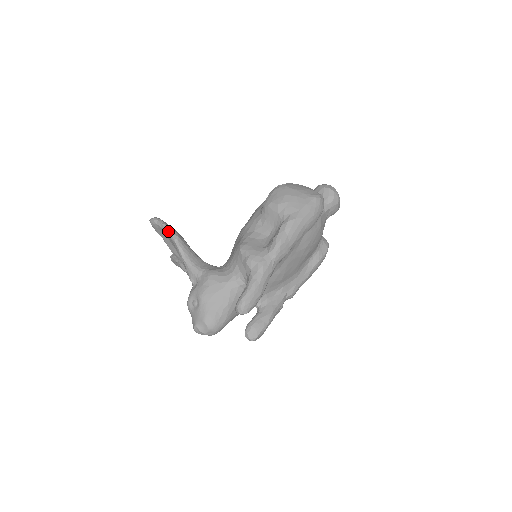
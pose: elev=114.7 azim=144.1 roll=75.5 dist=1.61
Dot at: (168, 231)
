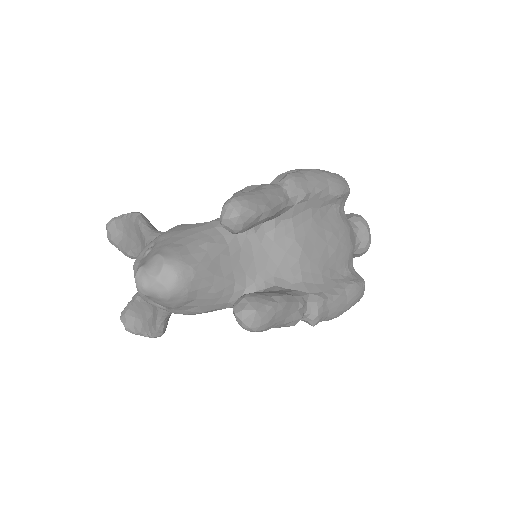
Dot at: (130, 213)
